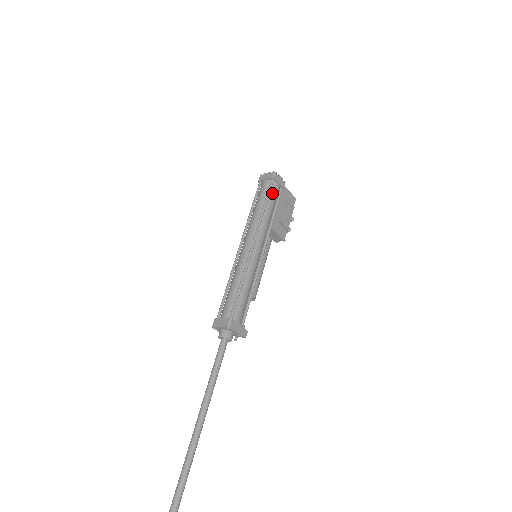
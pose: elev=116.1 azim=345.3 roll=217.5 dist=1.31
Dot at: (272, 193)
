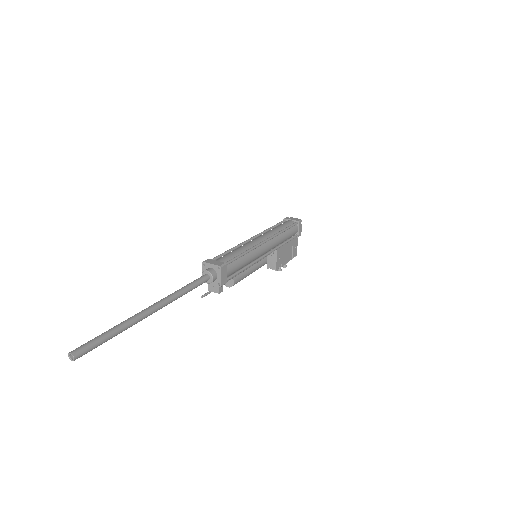
Dot at: (292, 229)
